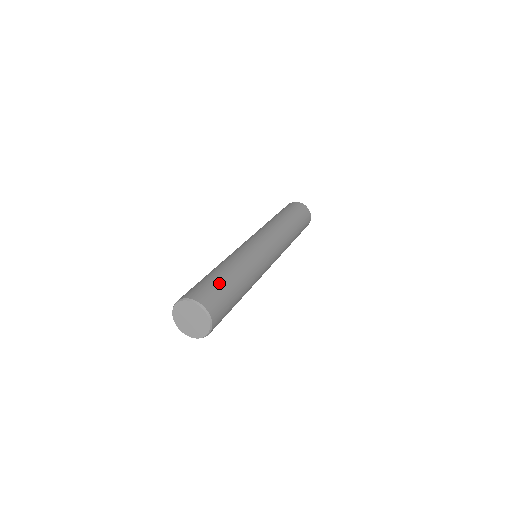
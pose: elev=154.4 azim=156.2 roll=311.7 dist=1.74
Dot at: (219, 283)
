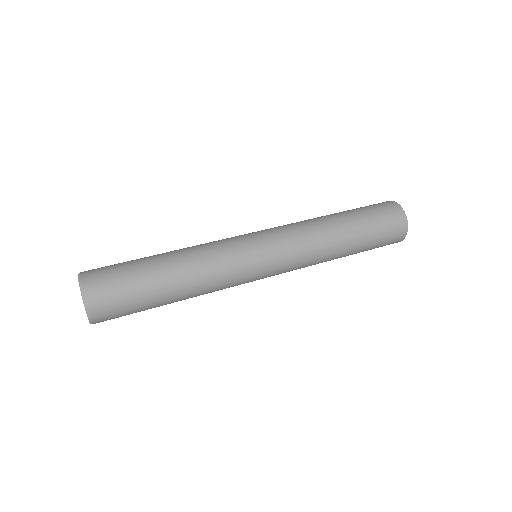
Dot at: (137, 288)
